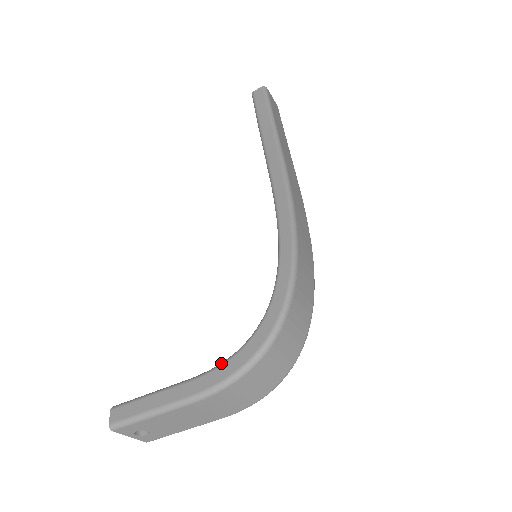
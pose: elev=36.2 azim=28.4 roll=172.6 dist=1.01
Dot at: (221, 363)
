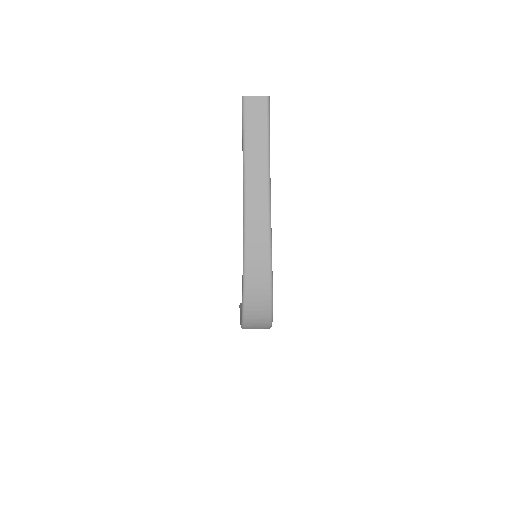
Dot at: occluded
